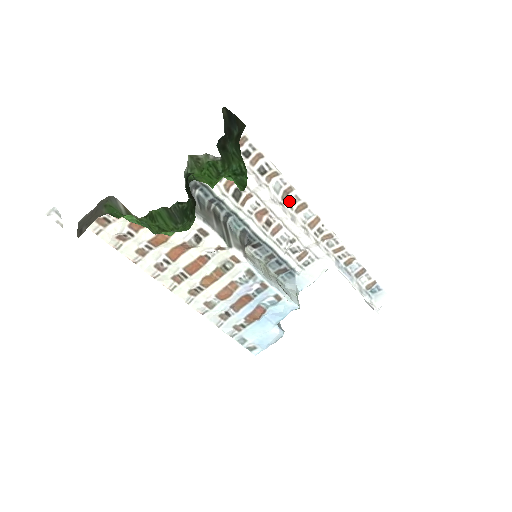
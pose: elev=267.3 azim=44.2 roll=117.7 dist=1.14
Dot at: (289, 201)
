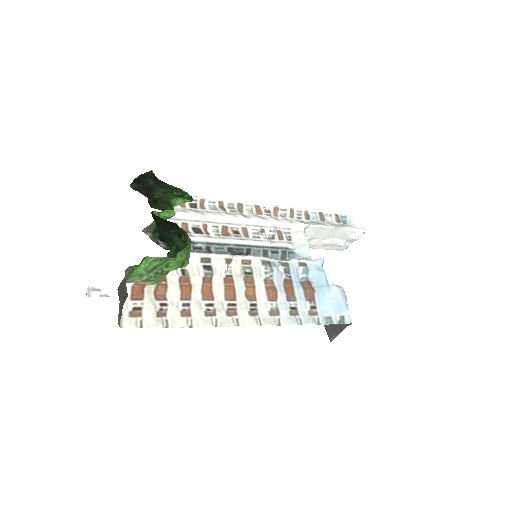
Dot at: (229, 210)
